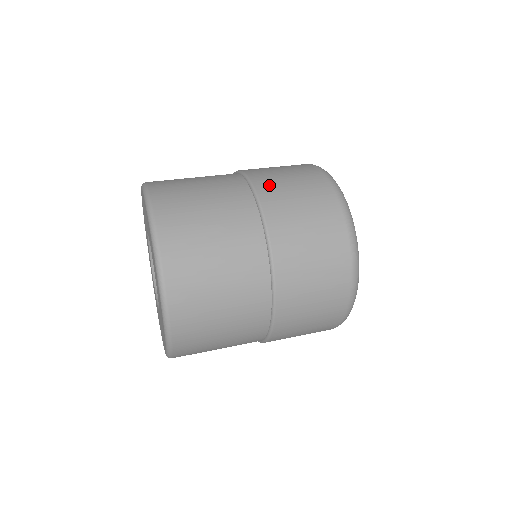
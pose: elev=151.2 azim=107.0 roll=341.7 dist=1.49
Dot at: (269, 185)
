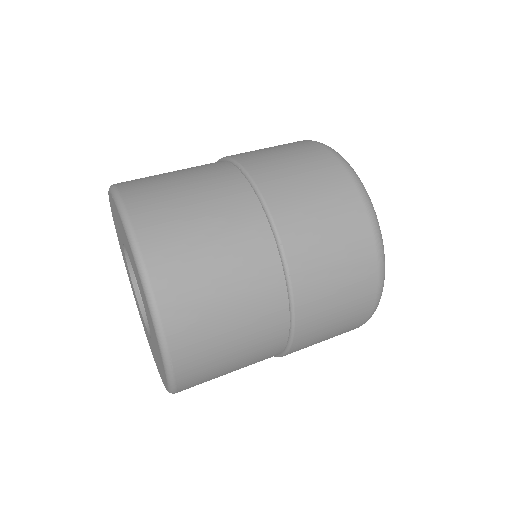
Dot at: (271, 176)
